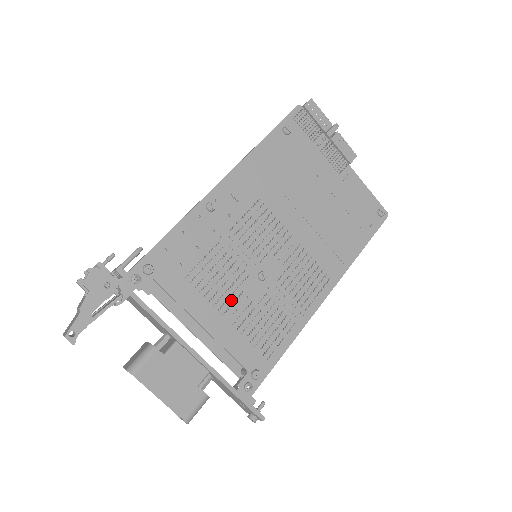
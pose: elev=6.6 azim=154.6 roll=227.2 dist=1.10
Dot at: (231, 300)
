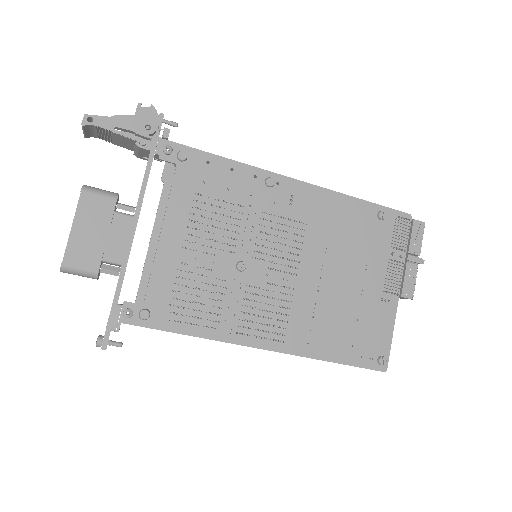
Dot at: (201, 248)
